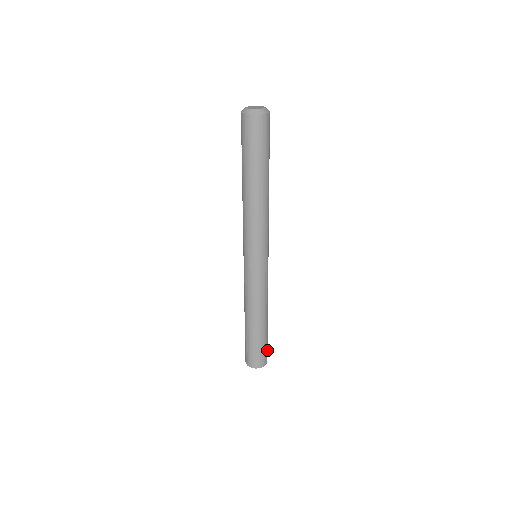
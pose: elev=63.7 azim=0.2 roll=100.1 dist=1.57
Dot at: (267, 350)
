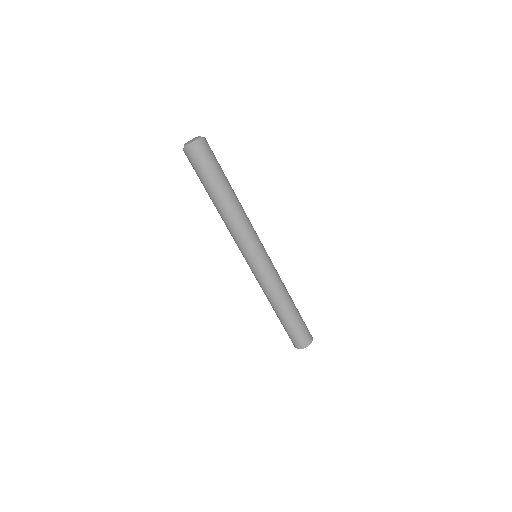
Dot at: (307, 330)
